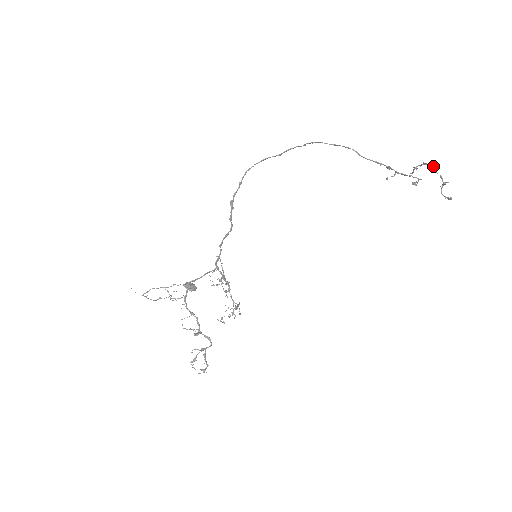
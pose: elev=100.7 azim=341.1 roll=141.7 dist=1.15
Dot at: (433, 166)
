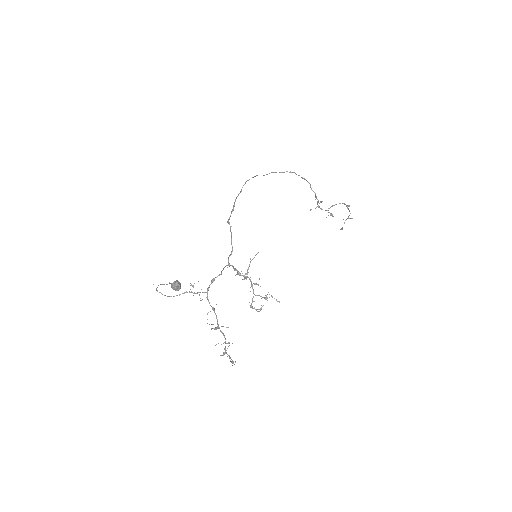
Dot at: (349, 206)
